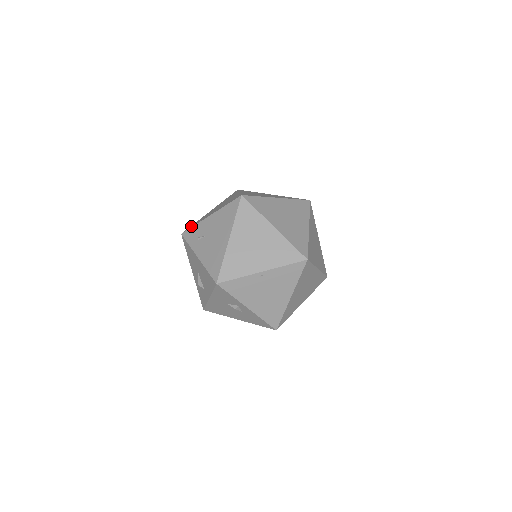
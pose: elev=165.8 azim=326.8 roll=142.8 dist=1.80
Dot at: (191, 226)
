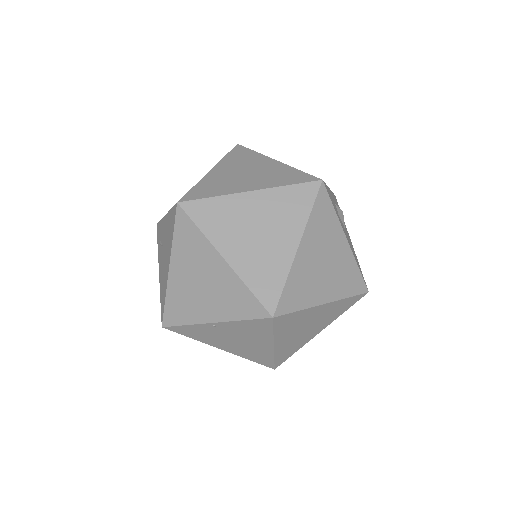
Dot at: occluded
